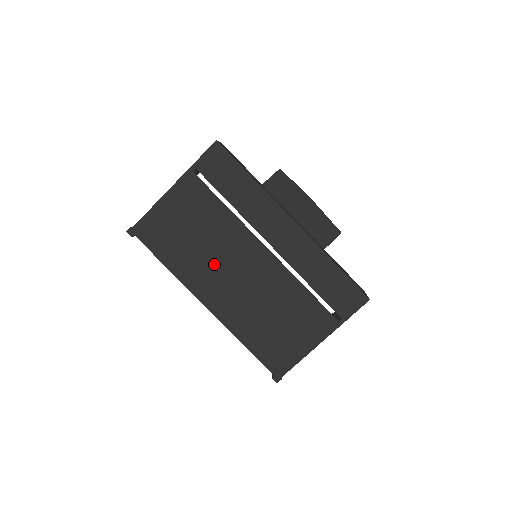
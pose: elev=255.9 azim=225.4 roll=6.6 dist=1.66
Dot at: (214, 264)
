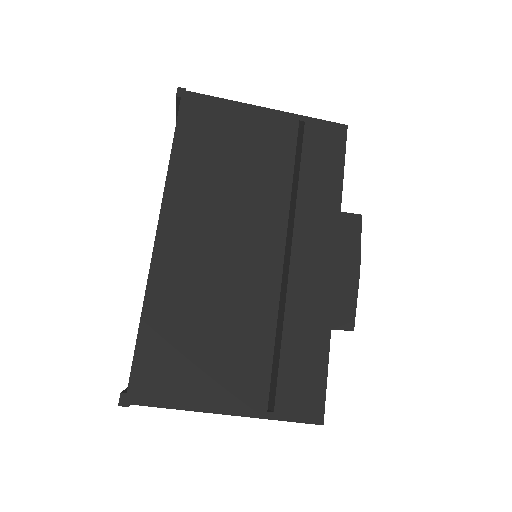
Dot at: (218, 208)
